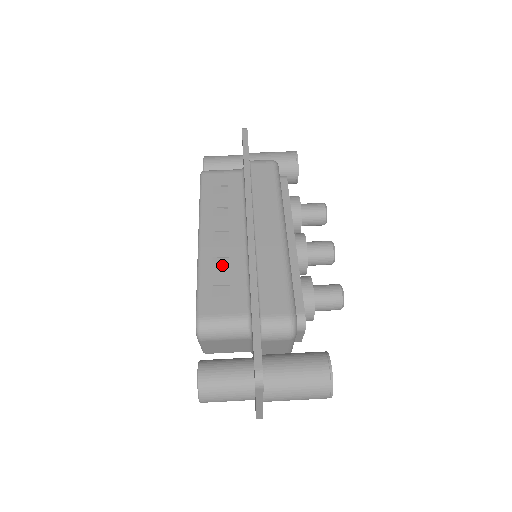
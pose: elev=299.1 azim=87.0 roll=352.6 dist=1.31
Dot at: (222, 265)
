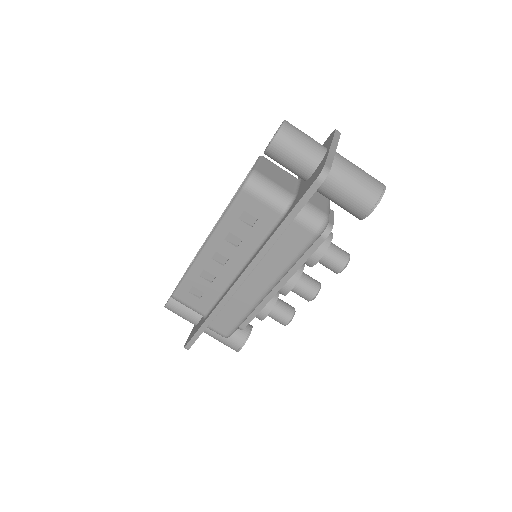
Dot at: (208, 277)
